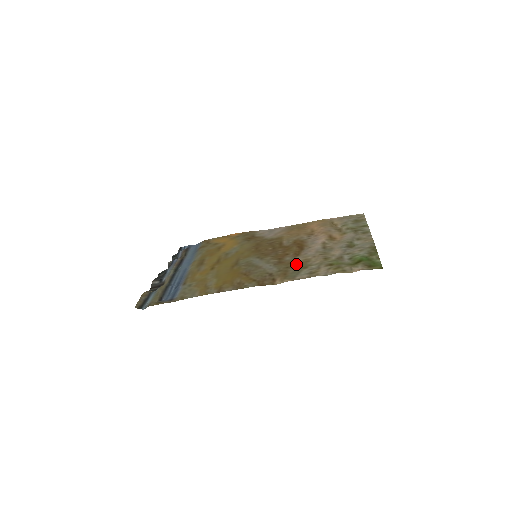
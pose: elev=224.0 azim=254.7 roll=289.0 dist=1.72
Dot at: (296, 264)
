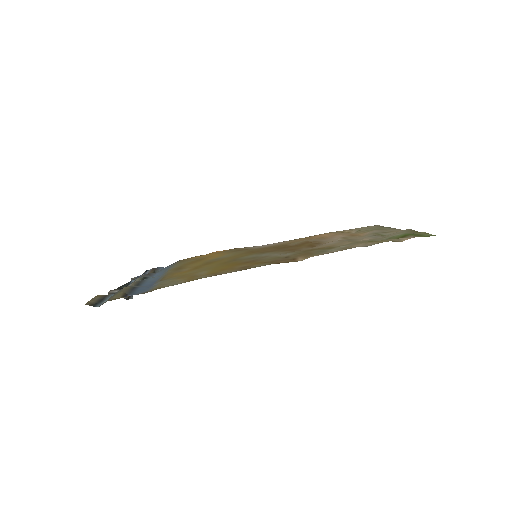
Dot at: (318, 248)
